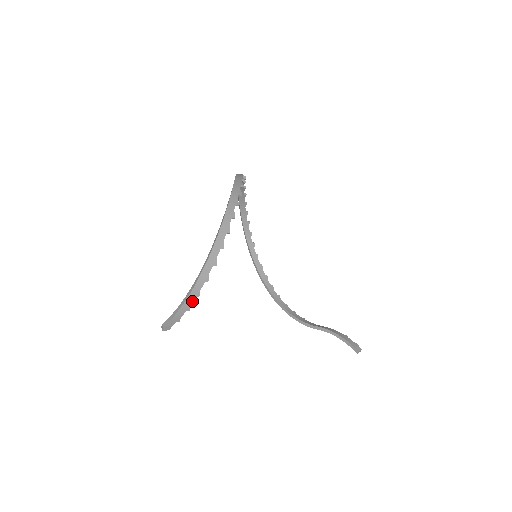
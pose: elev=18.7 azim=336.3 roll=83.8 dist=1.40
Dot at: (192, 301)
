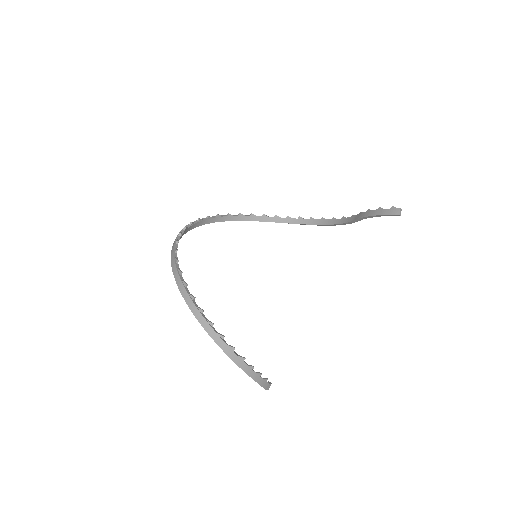
Dot at: (255, 373)
